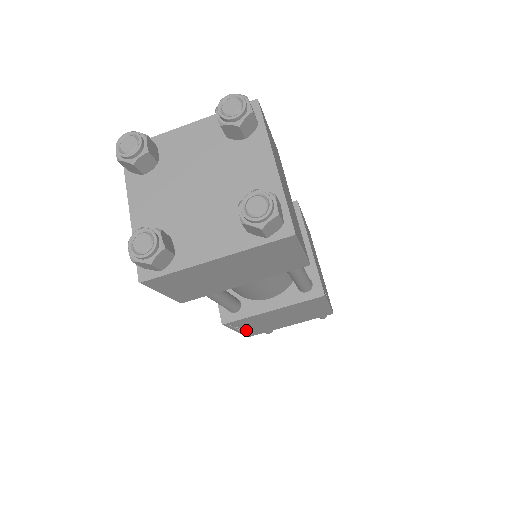
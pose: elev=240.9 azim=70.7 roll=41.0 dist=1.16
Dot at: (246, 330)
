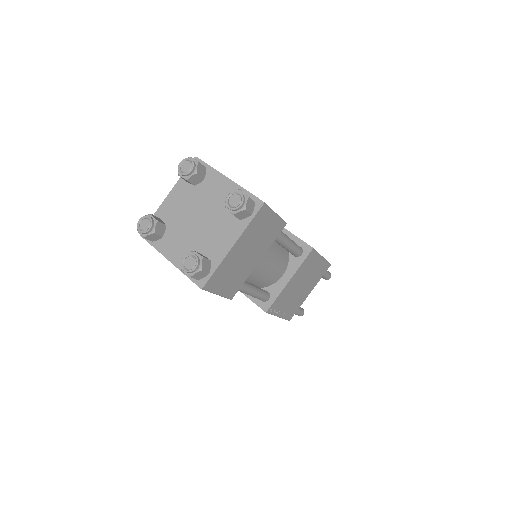
Dot at: (284, 312)
